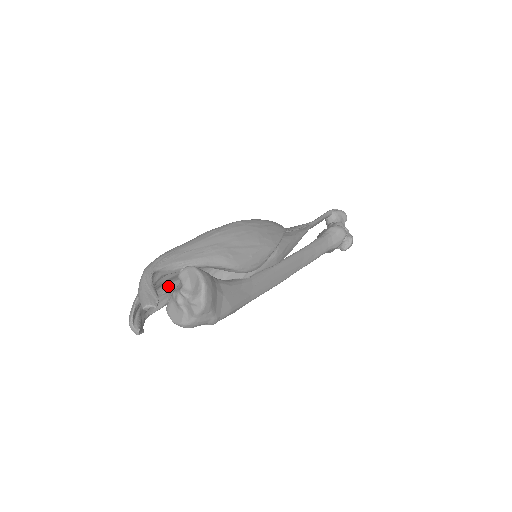
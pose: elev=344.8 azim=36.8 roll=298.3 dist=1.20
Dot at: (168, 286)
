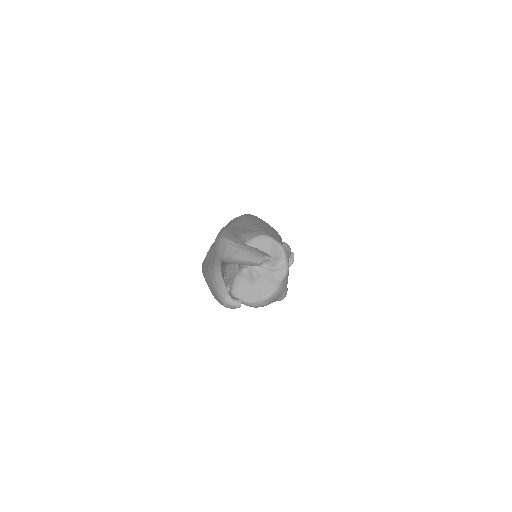
Dot at: occluded
